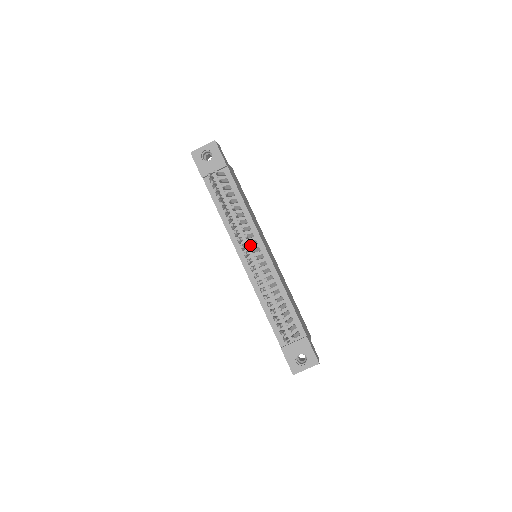
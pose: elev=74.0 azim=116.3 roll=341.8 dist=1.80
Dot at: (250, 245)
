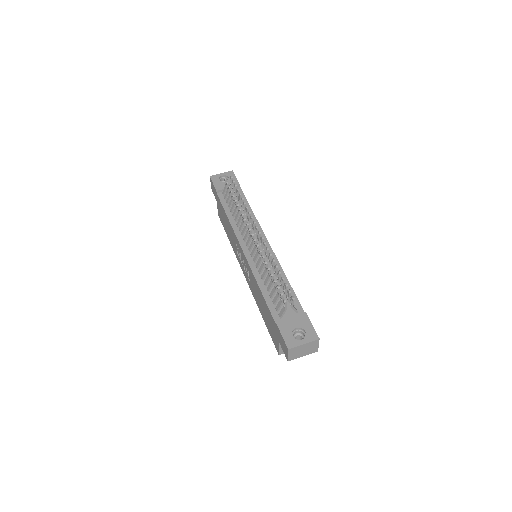
Dot at: (254, 229)
